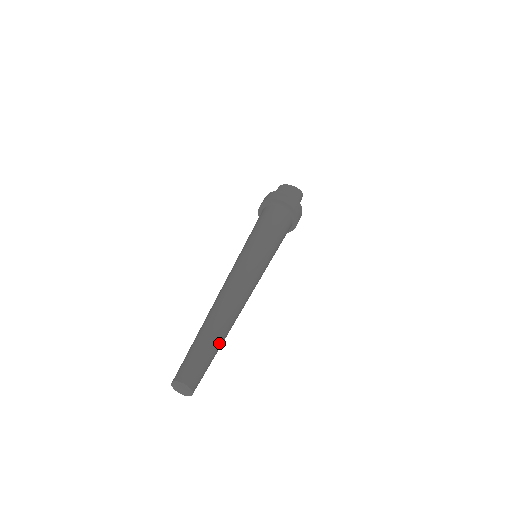
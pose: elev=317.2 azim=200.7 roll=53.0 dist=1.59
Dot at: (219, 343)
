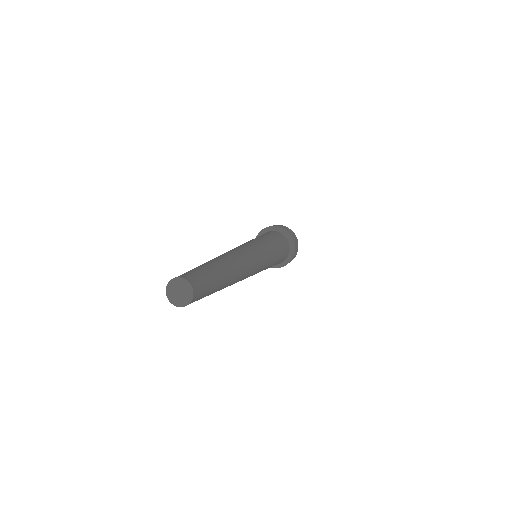
Dot at: (222, 286)
